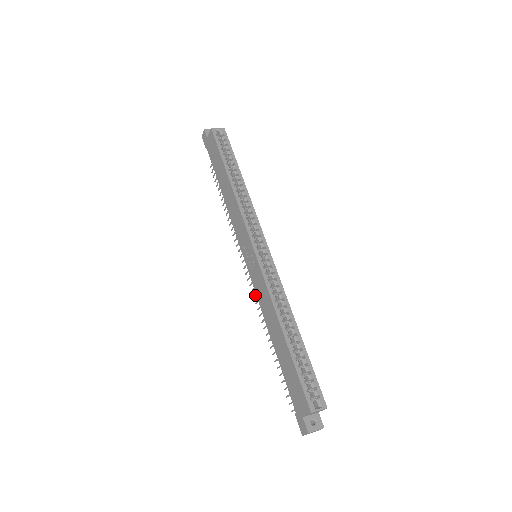
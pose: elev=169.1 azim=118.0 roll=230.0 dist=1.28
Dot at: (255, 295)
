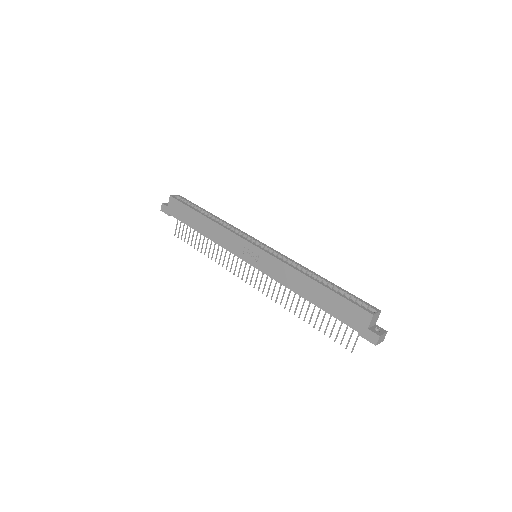
Dot at: (268, 291)
